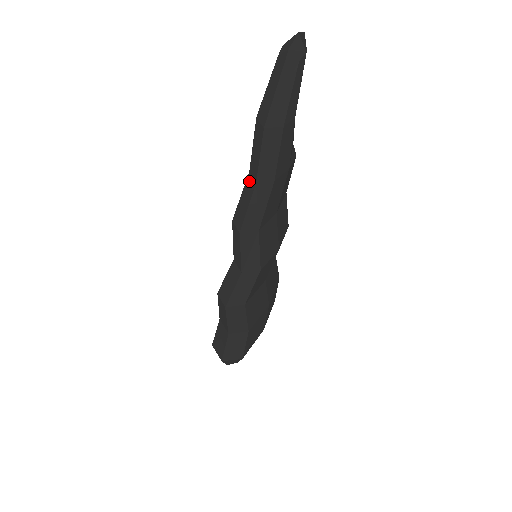
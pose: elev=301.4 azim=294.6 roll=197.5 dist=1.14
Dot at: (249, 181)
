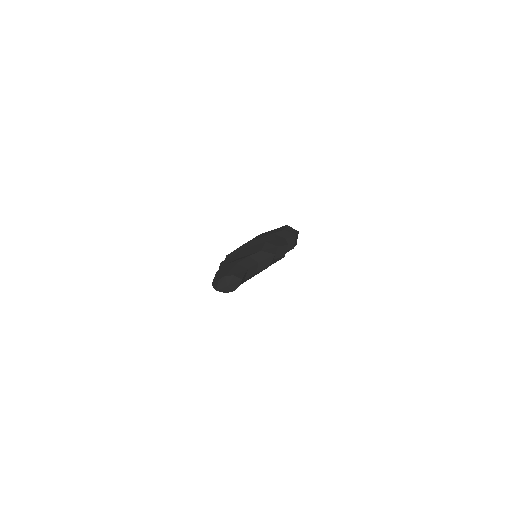
Dot at: occluded
